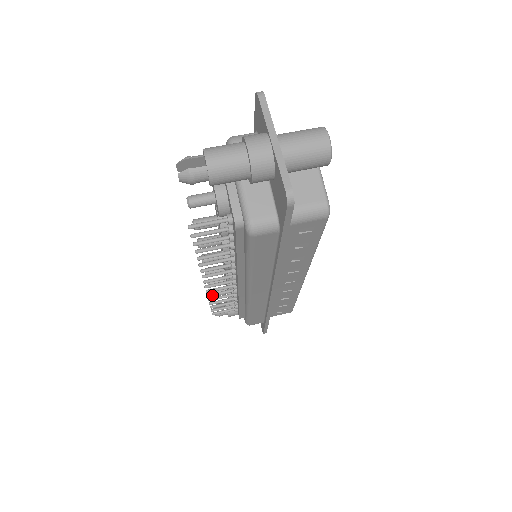
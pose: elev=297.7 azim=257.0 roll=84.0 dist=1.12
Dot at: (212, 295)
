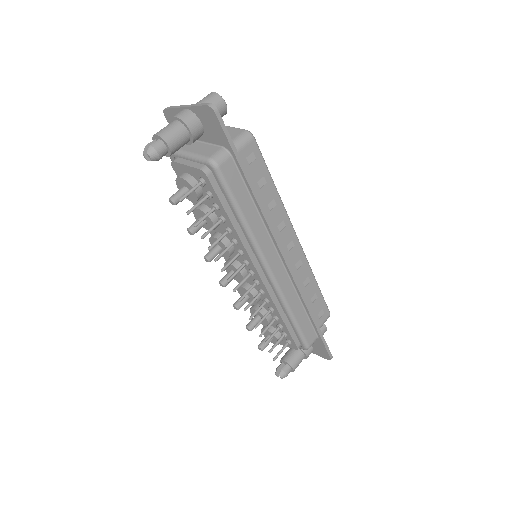
Dot at: (252, 316)
